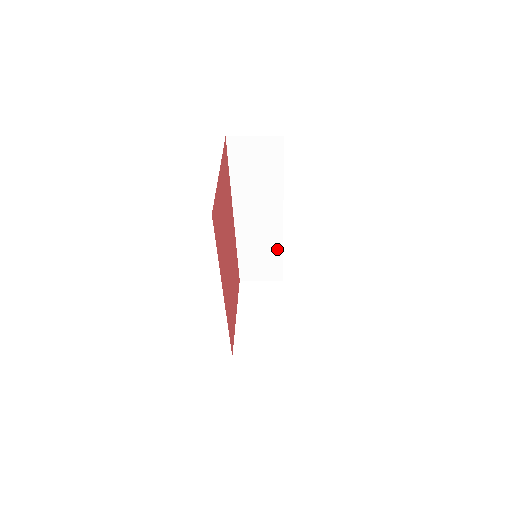
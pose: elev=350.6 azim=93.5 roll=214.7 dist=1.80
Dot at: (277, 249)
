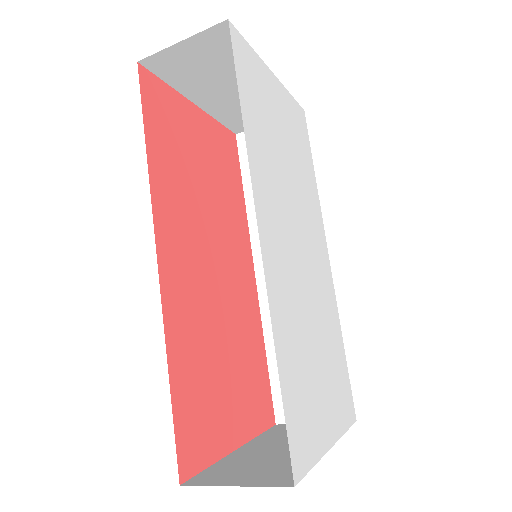
Dot at: occluded
